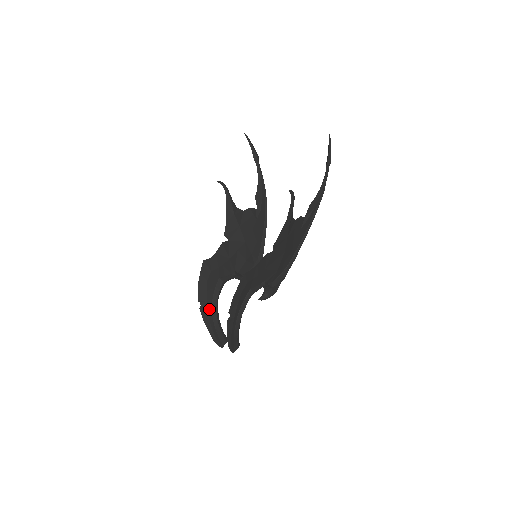
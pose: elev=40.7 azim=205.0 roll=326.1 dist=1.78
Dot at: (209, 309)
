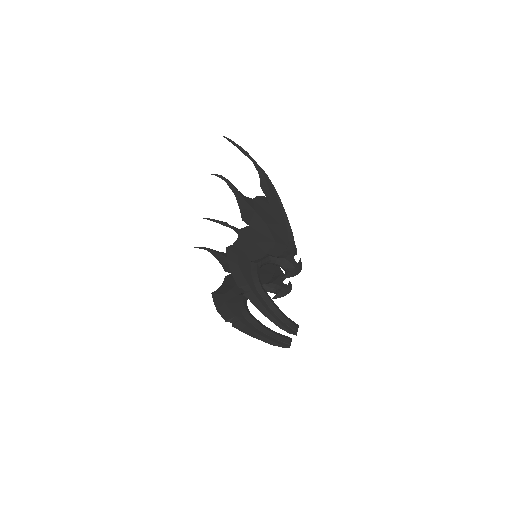
Dot at: (243, 321)
